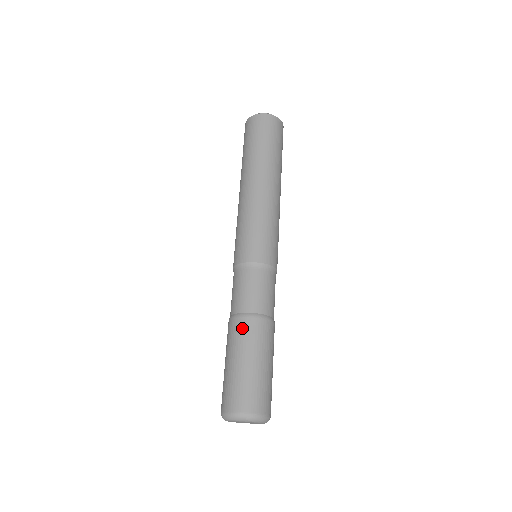
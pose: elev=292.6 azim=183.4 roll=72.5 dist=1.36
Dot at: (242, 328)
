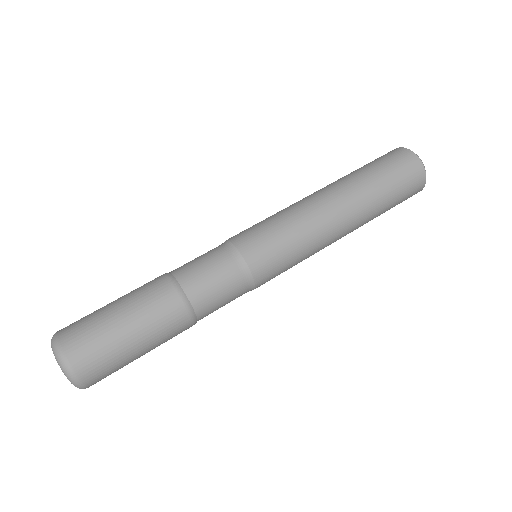
Dot at: occluded
